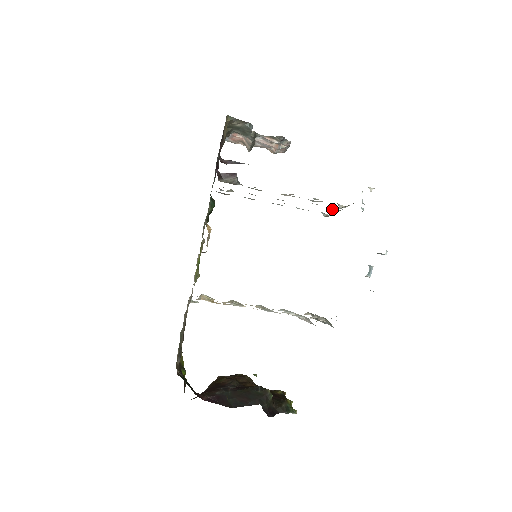
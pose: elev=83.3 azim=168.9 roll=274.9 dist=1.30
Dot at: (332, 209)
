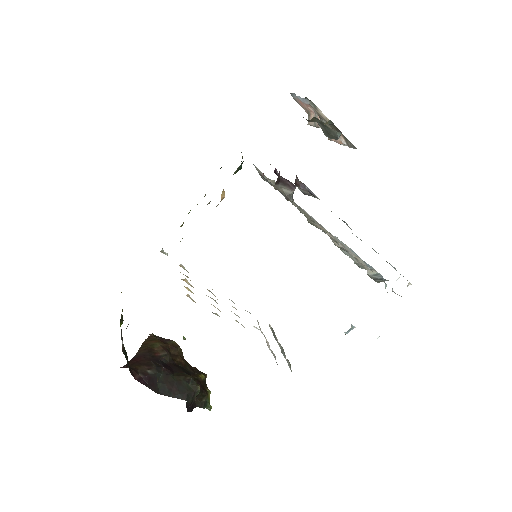
Dot at: occluded
